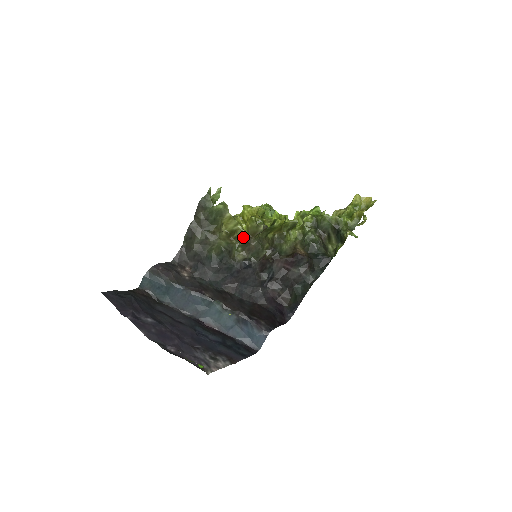
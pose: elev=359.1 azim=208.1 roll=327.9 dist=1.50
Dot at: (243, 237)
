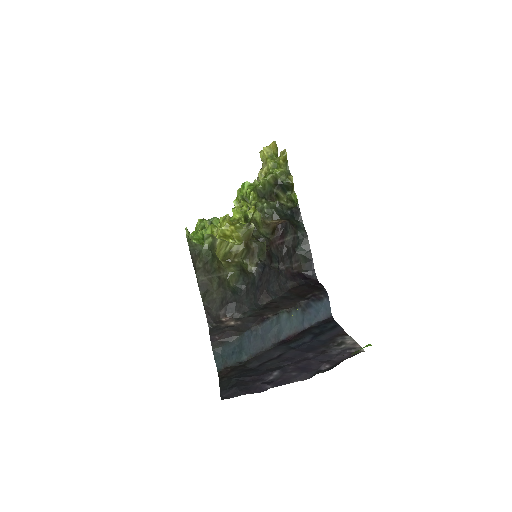
Dot at: (242, 248)
